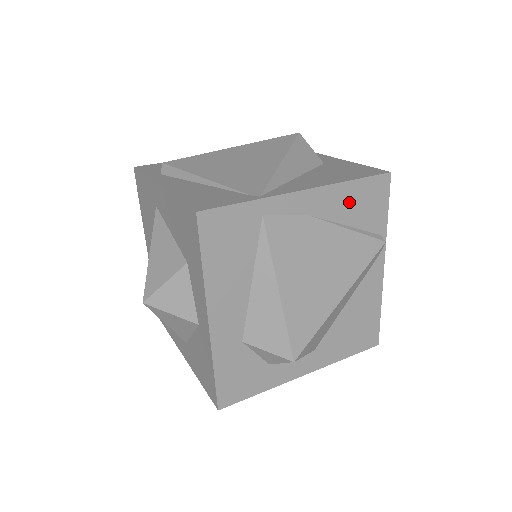
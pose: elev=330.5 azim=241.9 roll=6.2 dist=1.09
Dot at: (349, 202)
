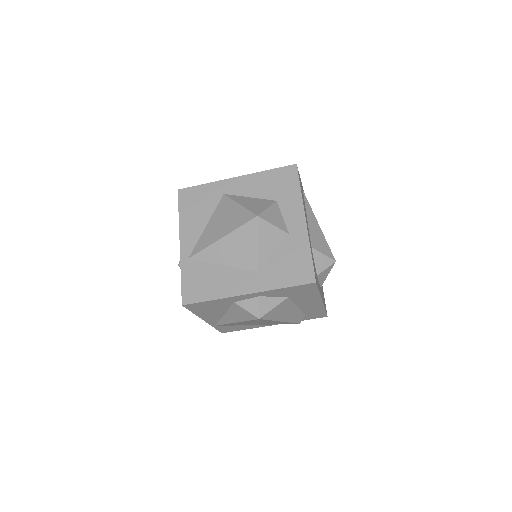
Dot at: occluded
